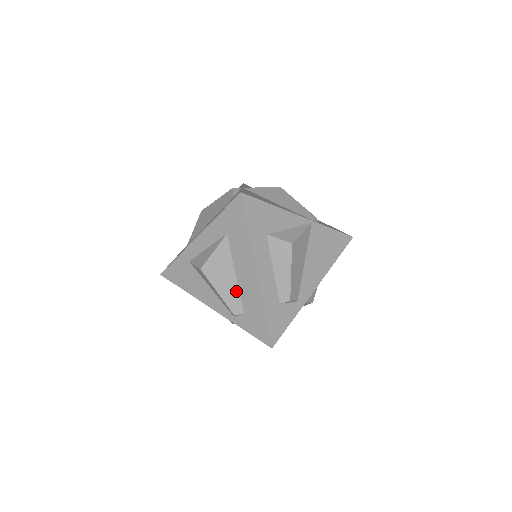
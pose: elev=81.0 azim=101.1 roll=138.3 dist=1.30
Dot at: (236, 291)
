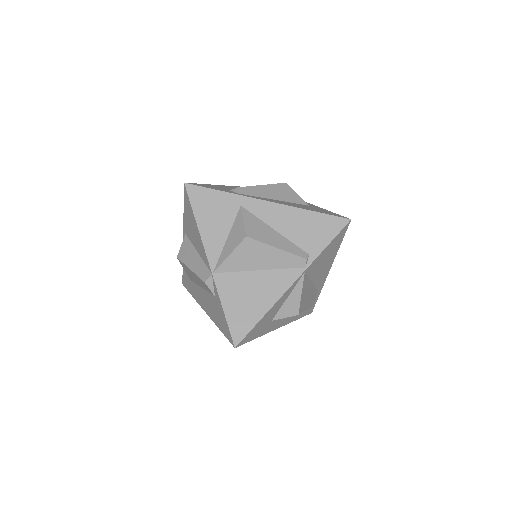
Dot at: occluded
